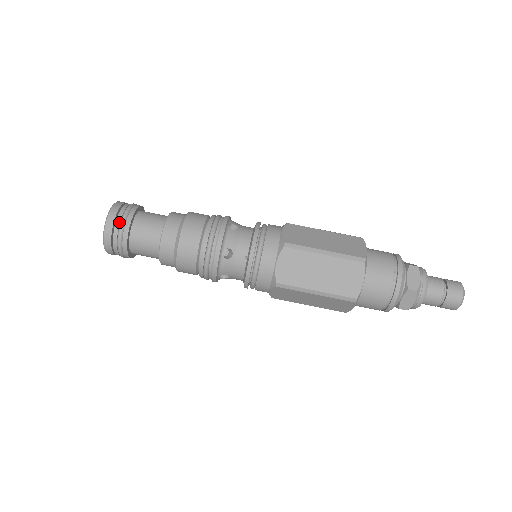
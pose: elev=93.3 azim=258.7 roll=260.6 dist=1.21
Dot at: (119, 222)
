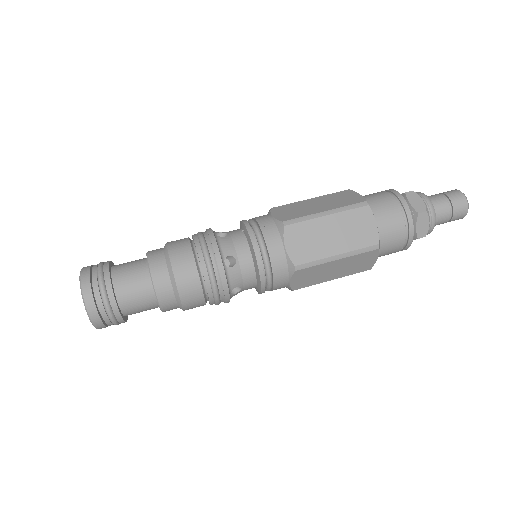
Dot at: (97, 265)
